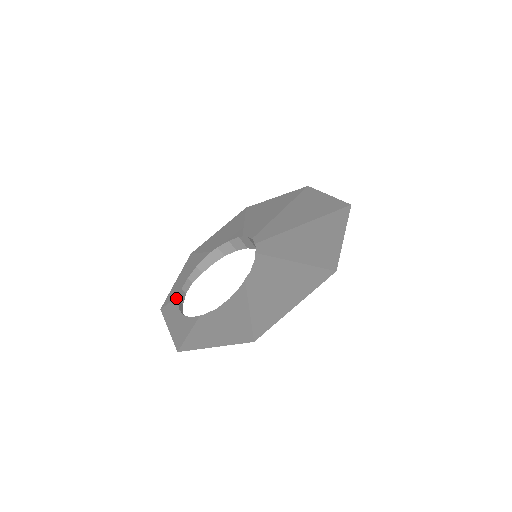
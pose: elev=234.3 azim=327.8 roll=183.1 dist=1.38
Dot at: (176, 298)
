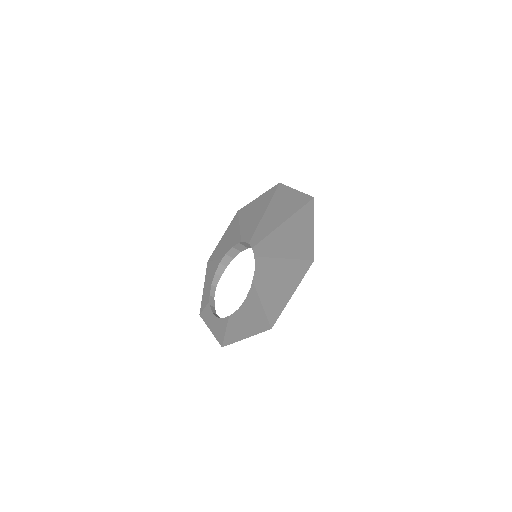
Dot at: (208, 304)
